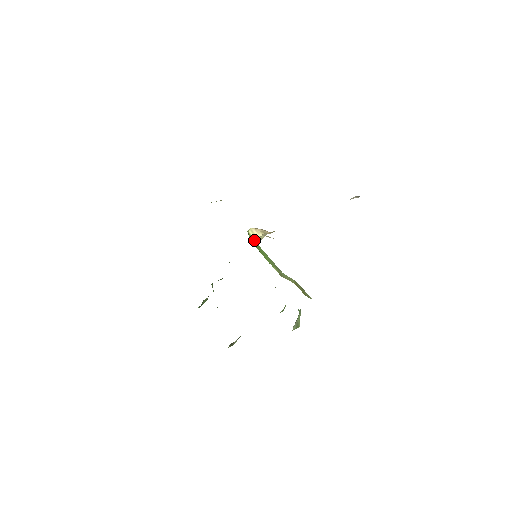
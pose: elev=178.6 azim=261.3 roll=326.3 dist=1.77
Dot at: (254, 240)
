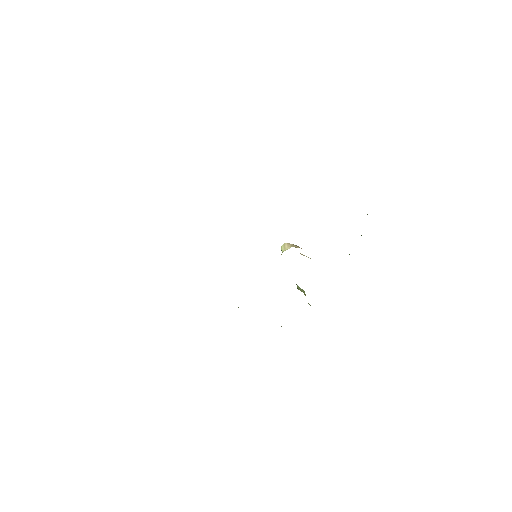
Dot at: occluded
